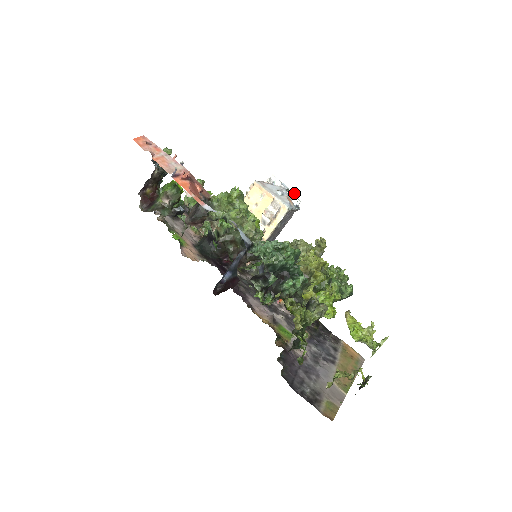
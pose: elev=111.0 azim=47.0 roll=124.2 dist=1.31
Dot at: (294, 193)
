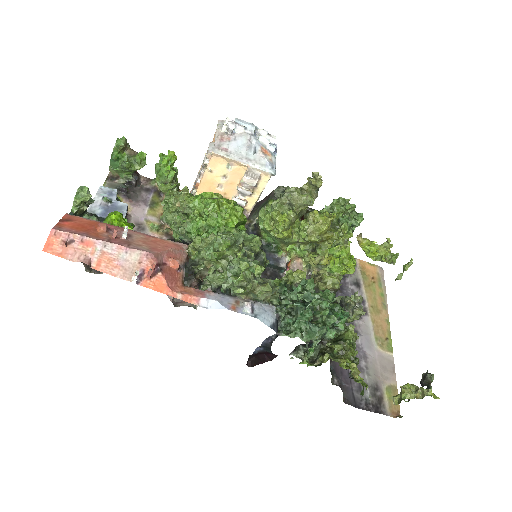
Dot at: (264, 131)
